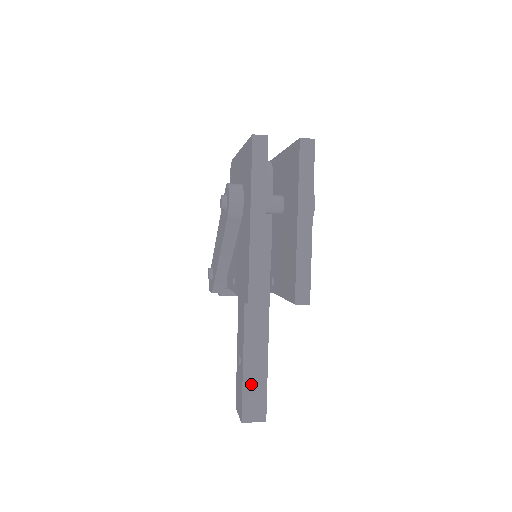
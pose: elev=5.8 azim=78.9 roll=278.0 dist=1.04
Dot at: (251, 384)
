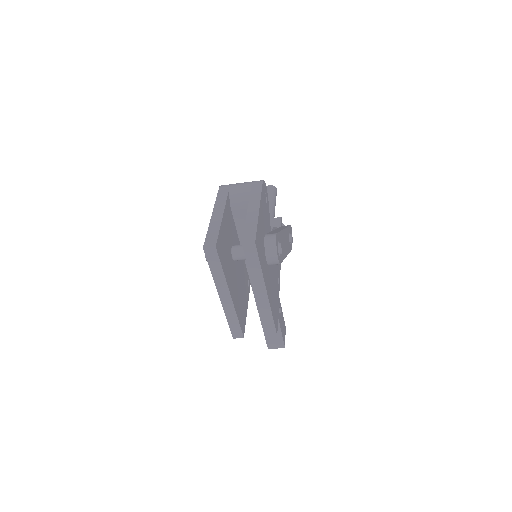
Dot at: occluded
